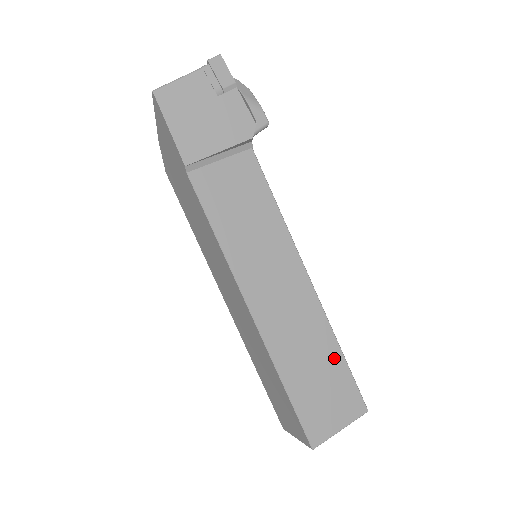
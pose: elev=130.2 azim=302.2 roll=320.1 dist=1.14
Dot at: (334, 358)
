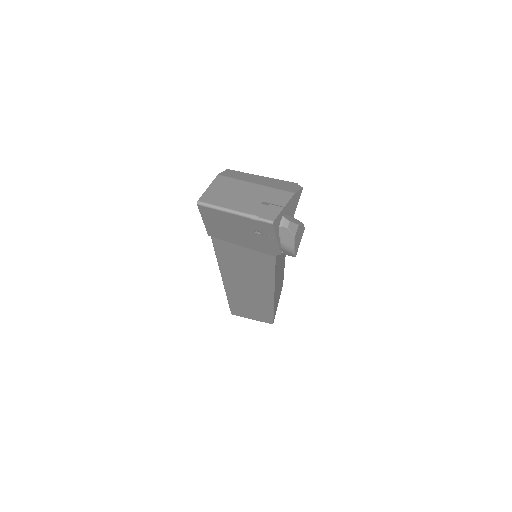
Dot at: (266, 311)
